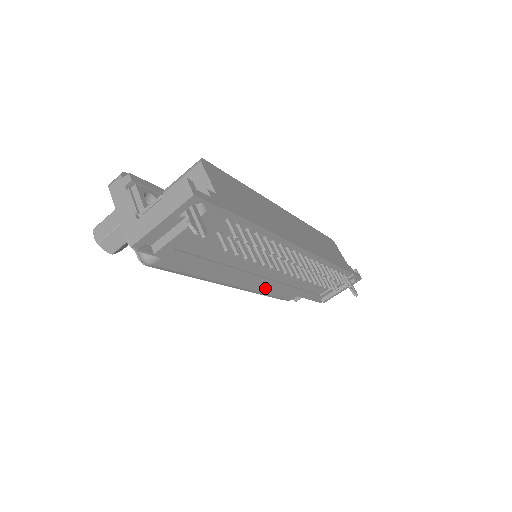
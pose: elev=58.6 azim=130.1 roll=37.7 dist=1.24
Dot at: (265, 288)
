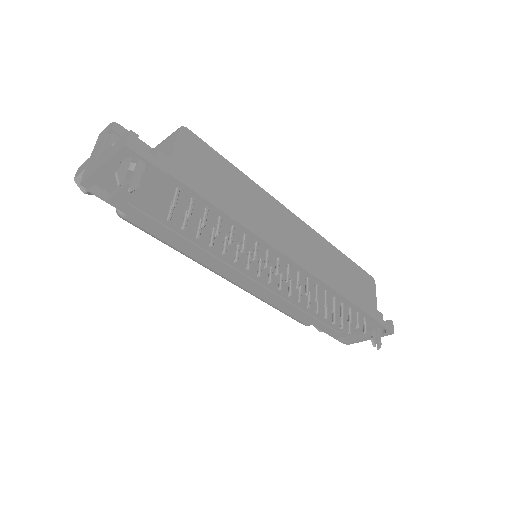
Dot at: occluded
